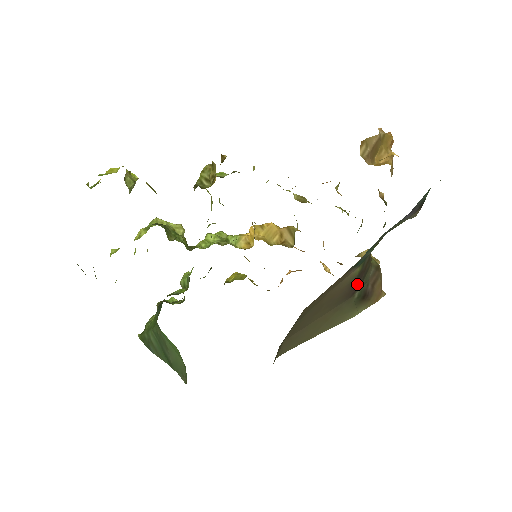
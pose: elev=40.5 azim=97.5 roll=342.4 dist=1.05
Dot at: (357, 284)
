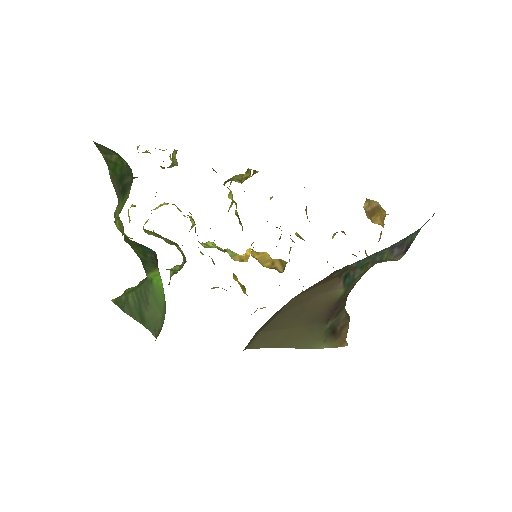
Dot at: (334, 312)
